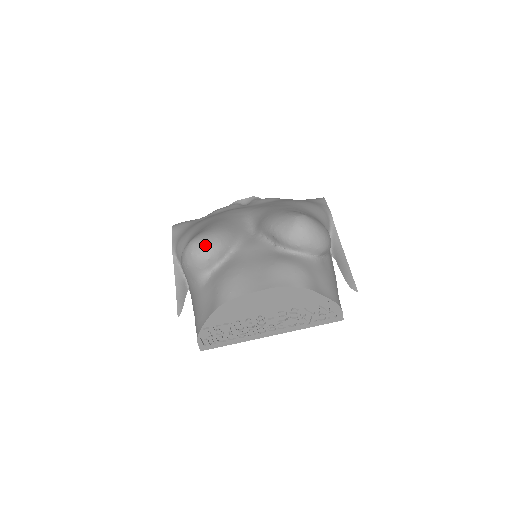
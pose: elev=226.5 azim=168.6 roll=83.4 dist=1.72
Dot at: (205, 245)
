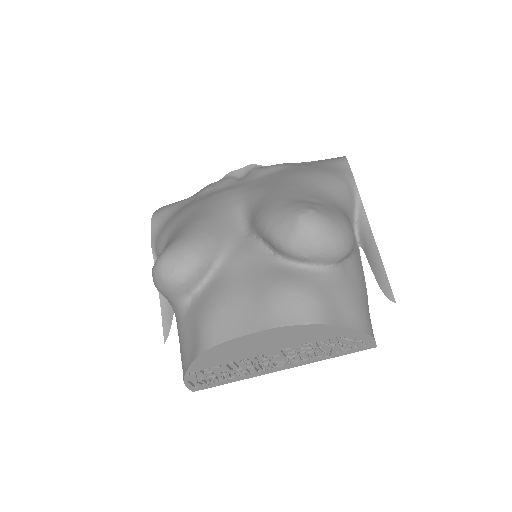
Dot at: (177, 264)
